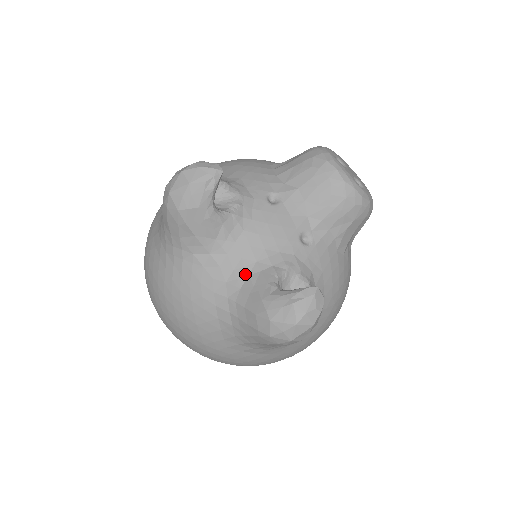
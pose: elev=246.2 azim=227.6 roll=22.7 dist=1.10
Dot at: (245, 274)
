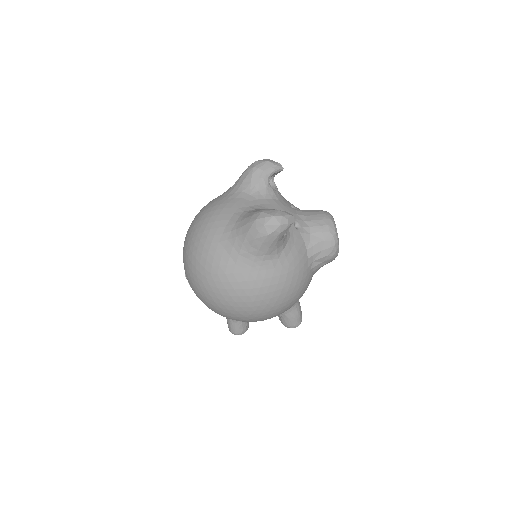
Dot at: (260, 208)
